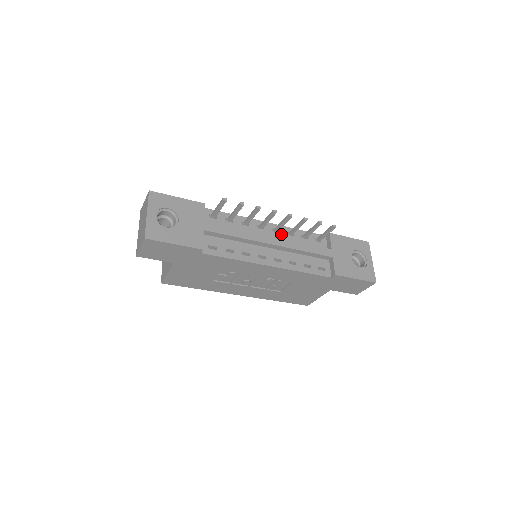
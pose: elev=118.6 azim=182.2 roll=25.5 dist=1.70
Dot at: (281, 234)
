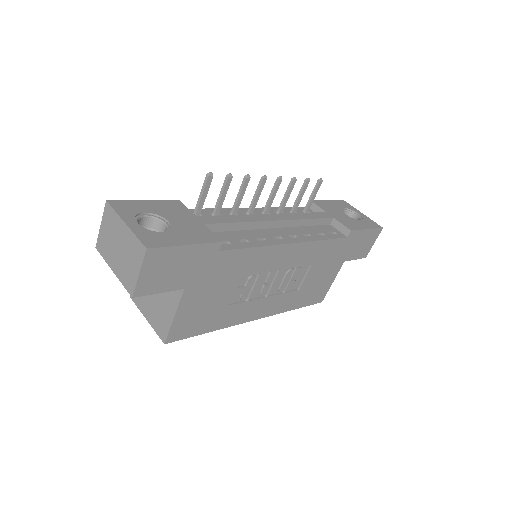
Dot at: occluded
